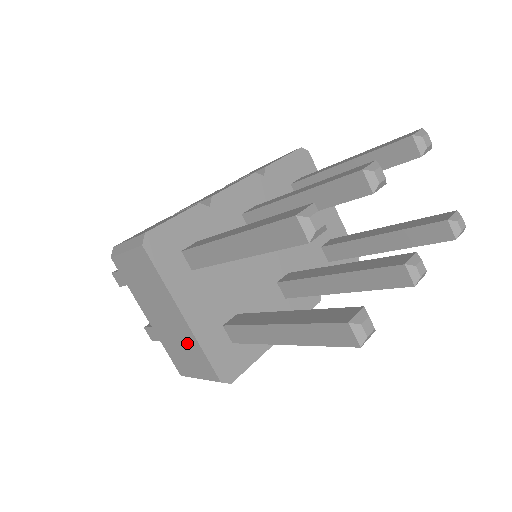
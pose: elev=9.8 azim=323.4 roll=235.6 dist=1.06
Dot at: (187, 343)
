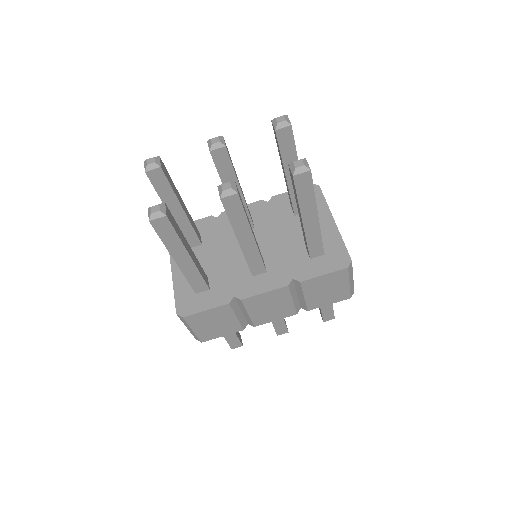
Dot at: occluded
